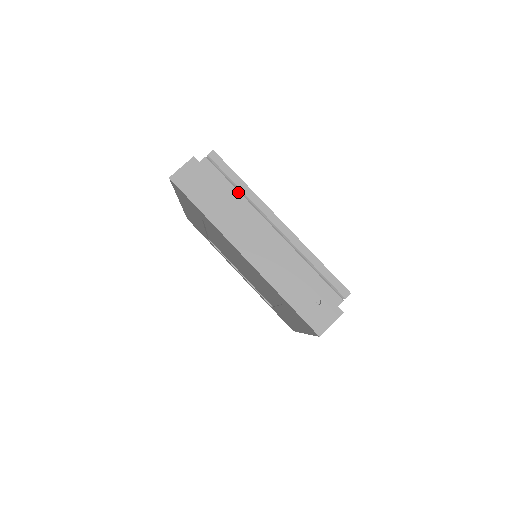
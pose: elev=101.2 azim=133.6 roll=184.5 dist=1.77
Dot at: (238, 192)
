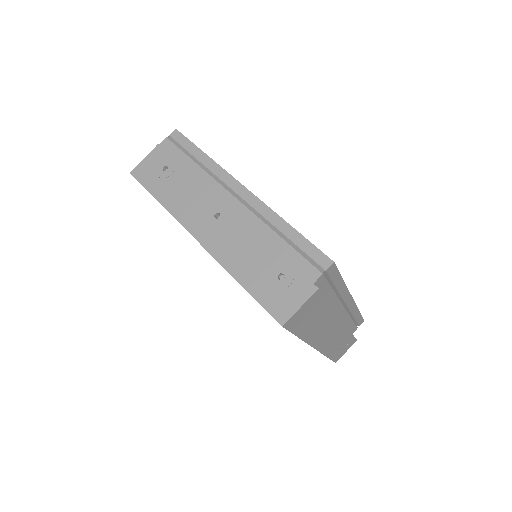
Dot at: (334, 294)
